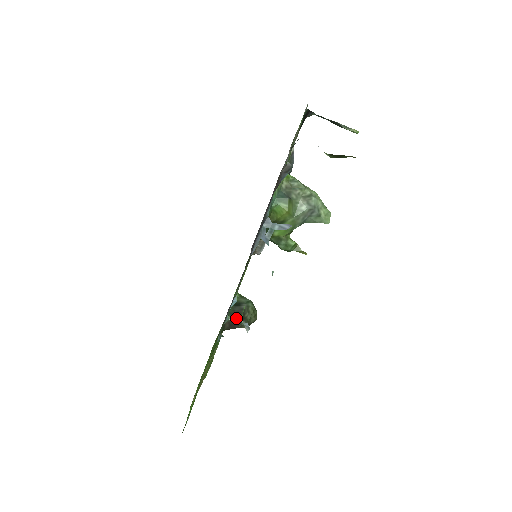
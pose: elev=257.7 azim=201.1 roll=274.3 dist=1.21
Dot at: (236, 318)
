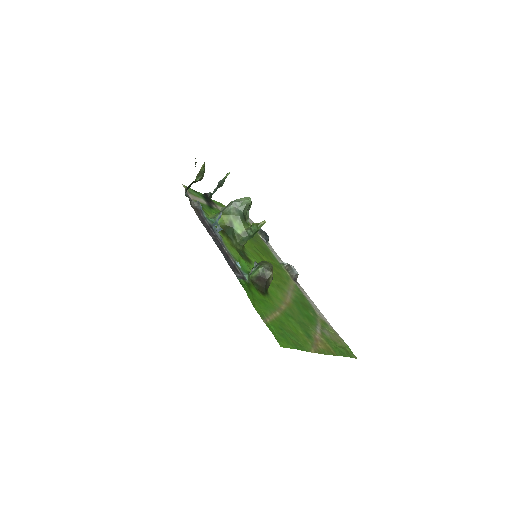
Dot at: (253, 271)
